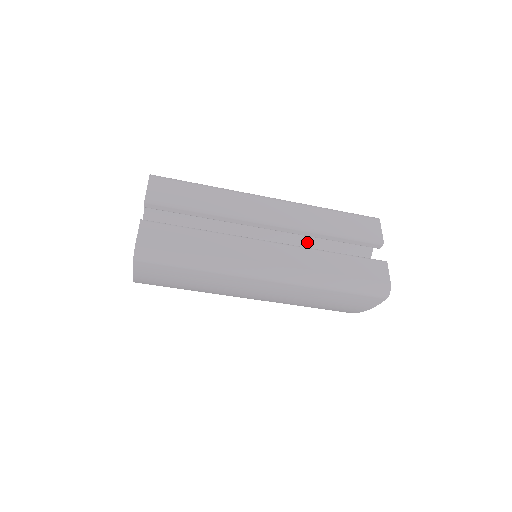
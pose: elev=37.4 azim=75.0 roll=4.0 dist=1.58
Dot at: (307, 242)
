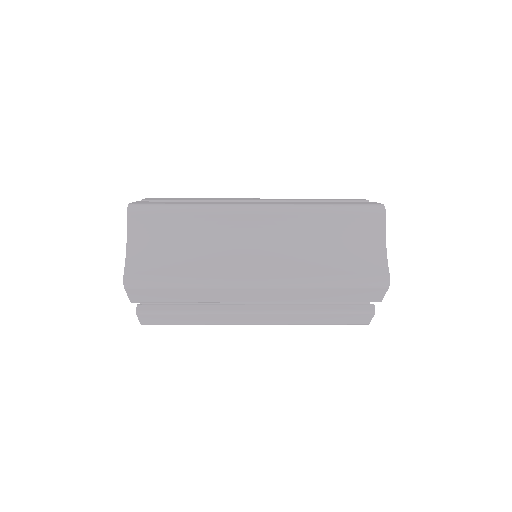
Dot at: occluded
